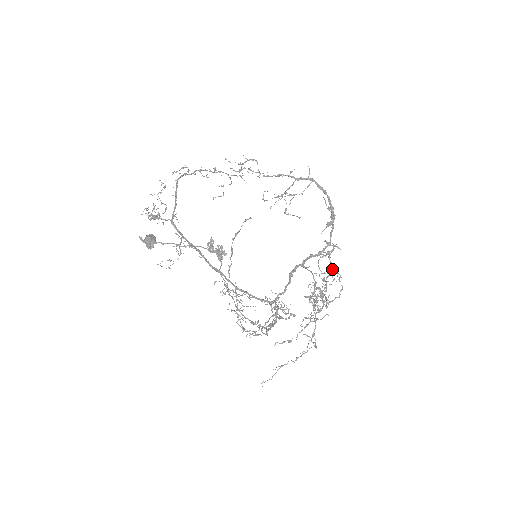
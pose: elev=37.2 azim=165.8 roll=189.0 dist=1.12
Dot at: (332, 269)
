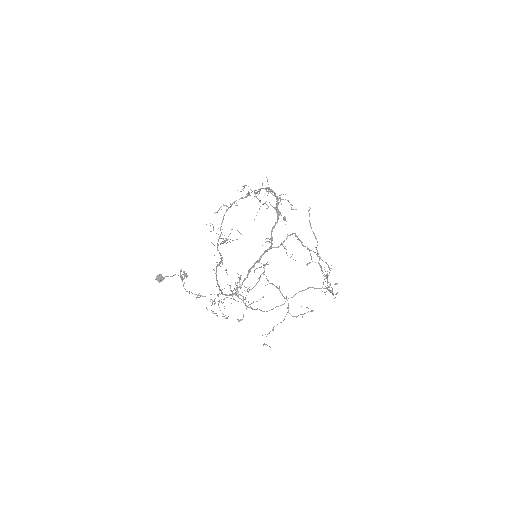
Dot at: occluded
